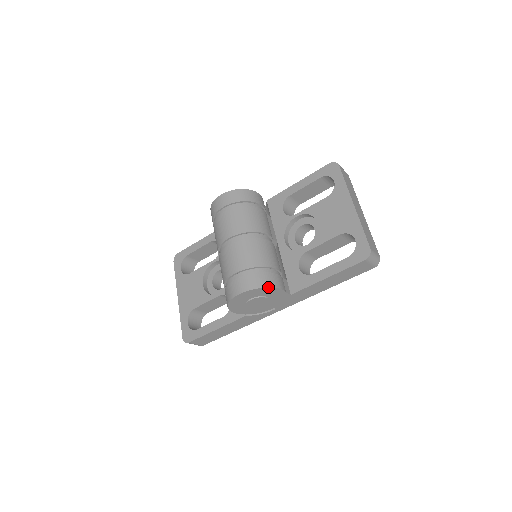
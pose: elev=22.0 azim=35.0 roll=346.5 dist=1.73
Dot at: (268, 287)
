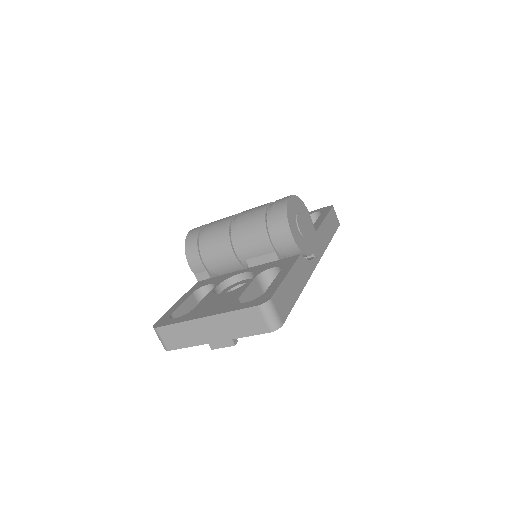
Dot at: (302, 201)
